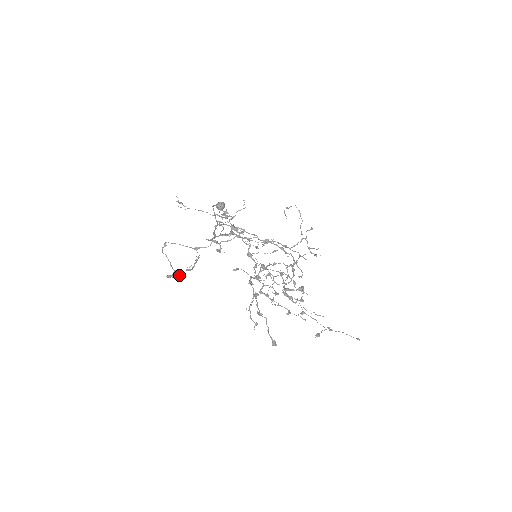
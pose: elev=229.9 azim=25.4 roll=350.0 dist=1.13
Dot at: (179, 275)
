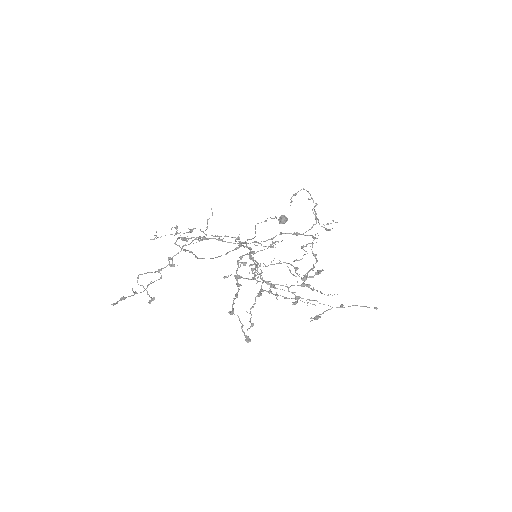
Dot at: (152, 300)
